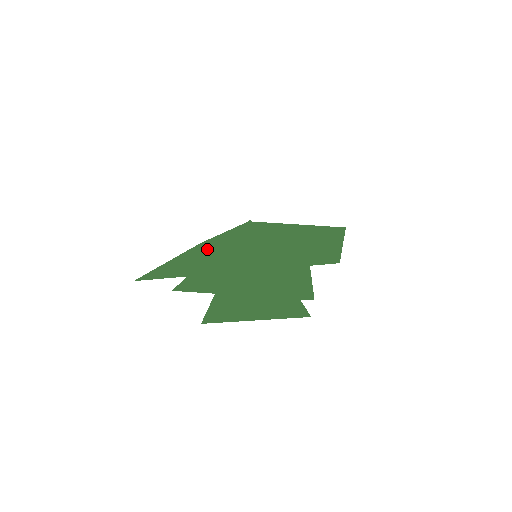
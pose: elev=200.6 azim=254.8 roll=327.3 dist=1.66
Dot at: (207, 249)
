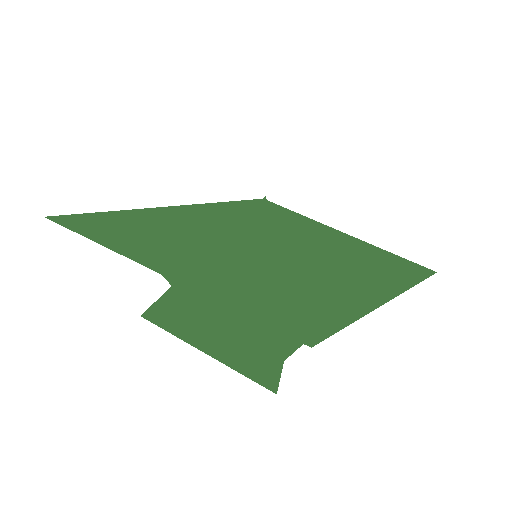
Dot at: (168, 214)
